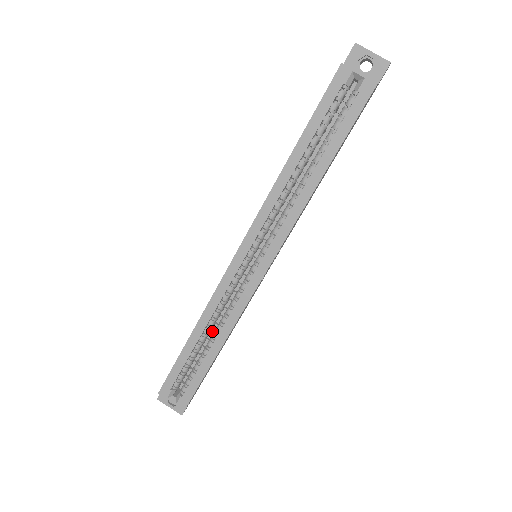
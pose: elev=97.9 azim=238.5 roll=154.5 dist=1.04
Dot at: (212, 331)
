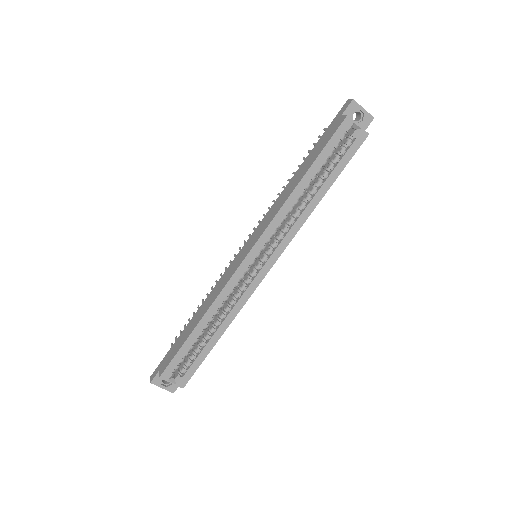
Dot at: occluded
